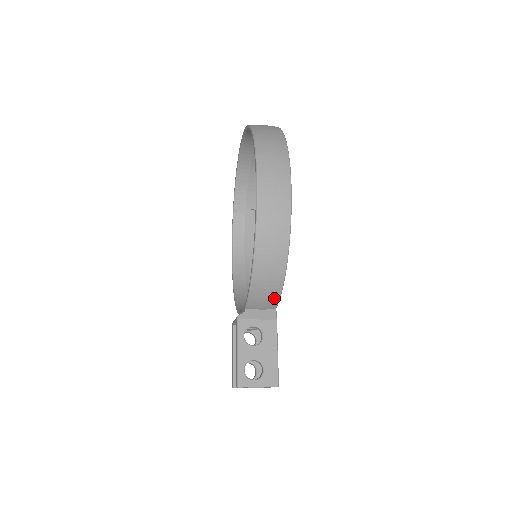
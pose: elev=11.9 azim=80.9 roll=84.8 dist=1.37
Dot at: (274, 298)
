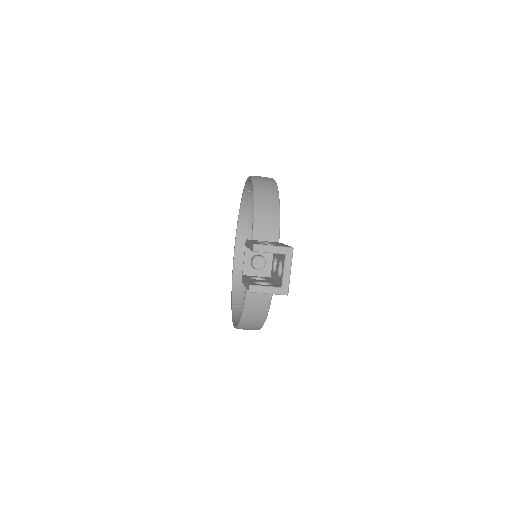
Dot at: (275, 225)
